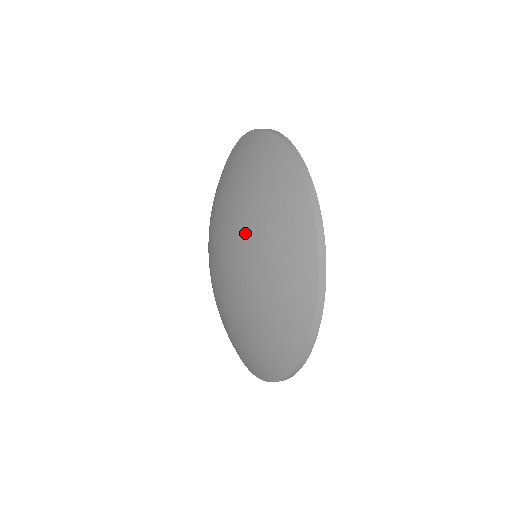
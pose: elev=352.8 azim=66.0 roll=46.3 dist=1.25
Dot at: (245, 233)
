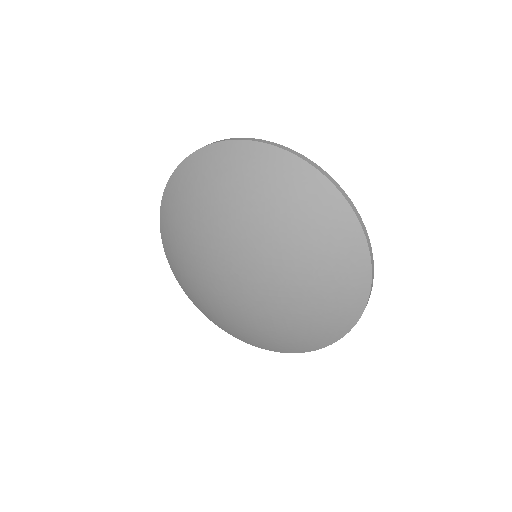
Dot at: (291, 292)
